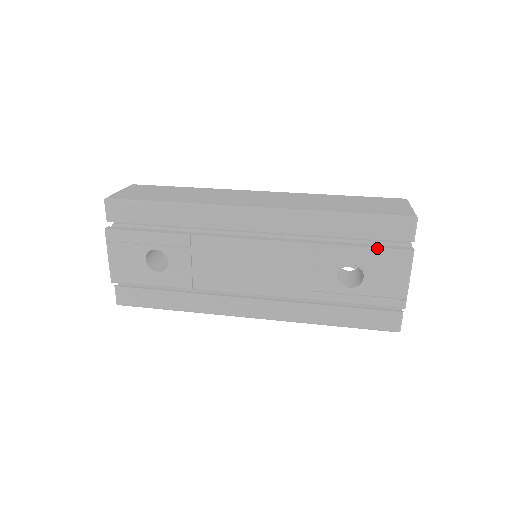
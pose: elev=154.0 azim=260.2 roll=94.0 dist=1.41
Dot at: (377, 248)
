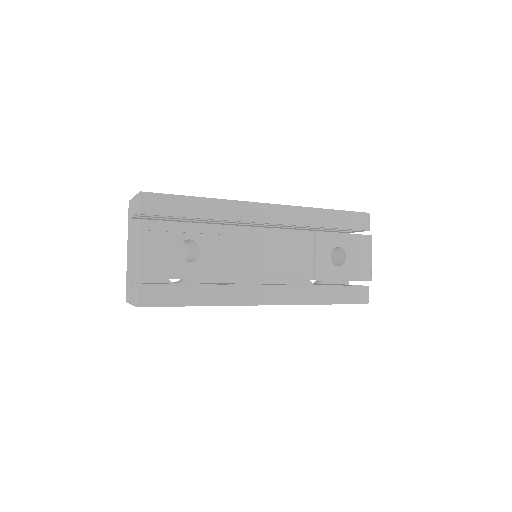
Dot at: (352, 234)
